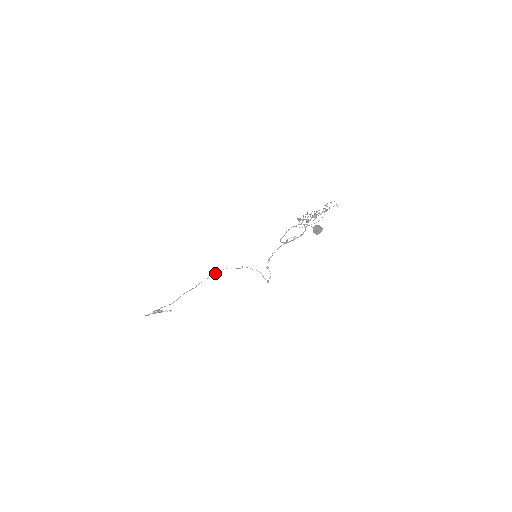
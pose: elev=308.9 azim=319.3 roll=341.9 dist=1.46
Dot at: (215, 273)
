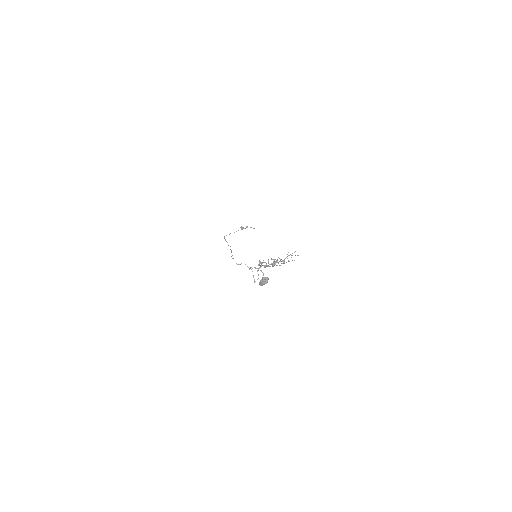
Dot at: occluded
